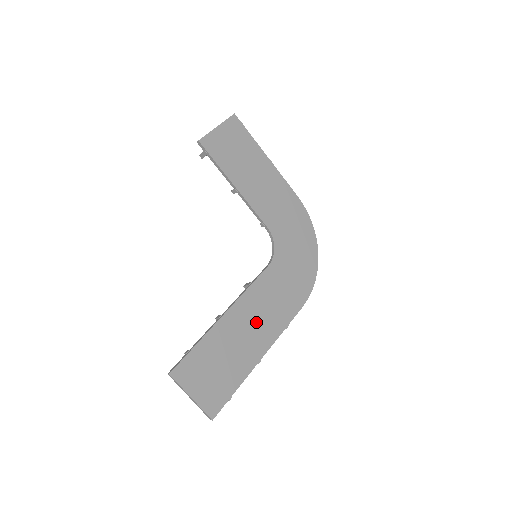
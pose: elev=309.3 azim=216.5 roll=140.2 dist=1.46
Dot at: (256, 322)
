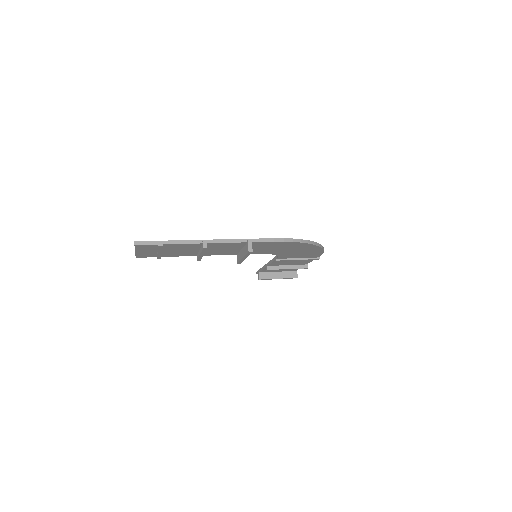
Dot at: occluded
